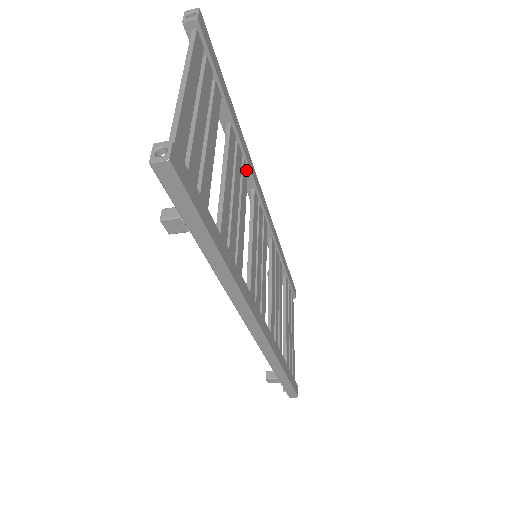
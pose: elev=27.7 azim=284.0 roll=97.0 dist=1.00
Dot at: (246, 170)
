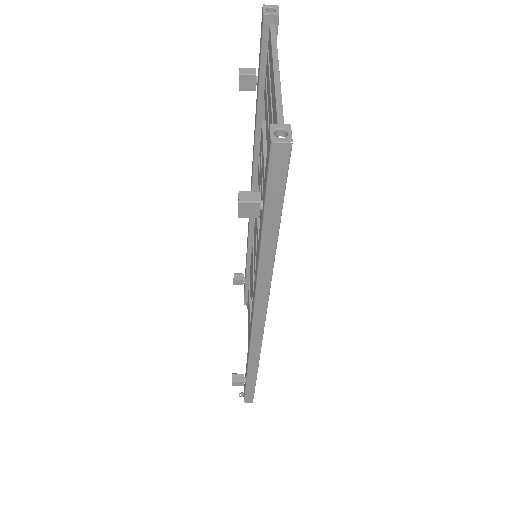
Dot at: occluded
